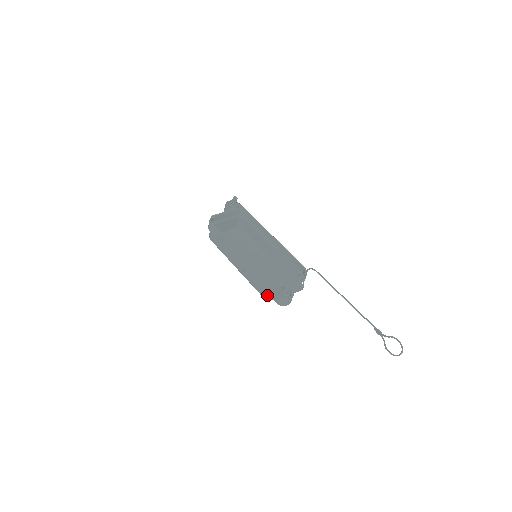
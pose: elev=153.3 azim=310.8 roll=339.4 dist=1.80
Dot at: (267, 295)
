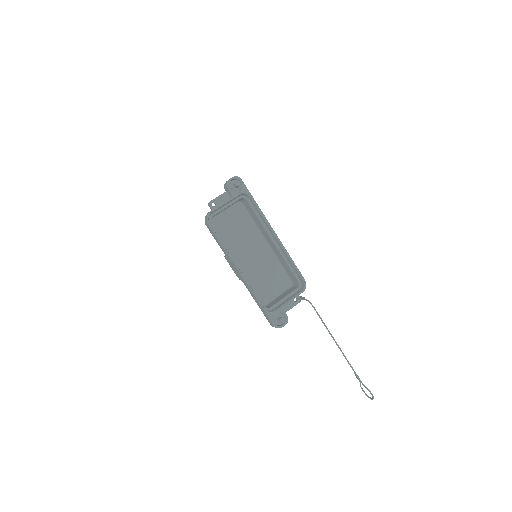
Dot at: occluded
